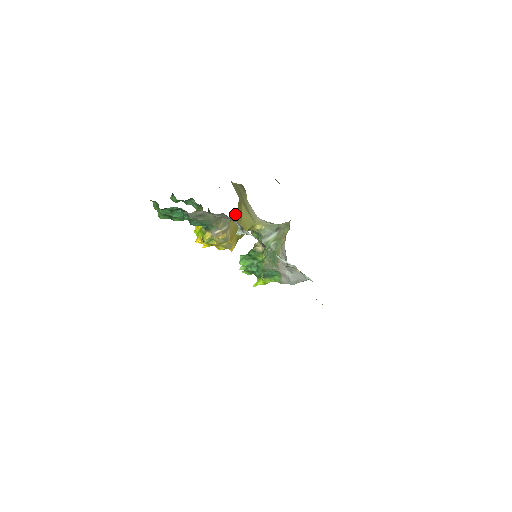
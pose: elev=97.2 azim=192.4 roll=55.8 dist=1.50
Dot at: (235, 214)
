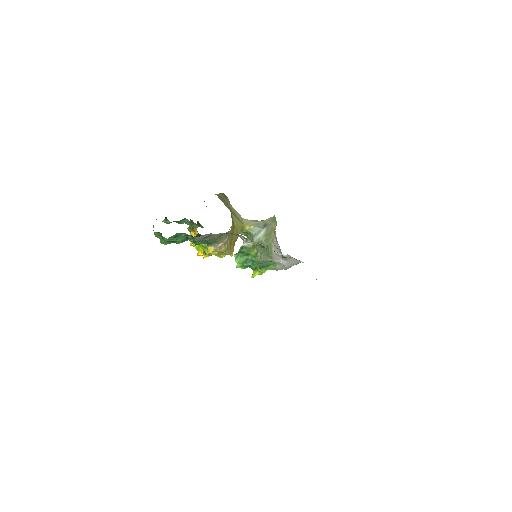
Dot at: occluded
